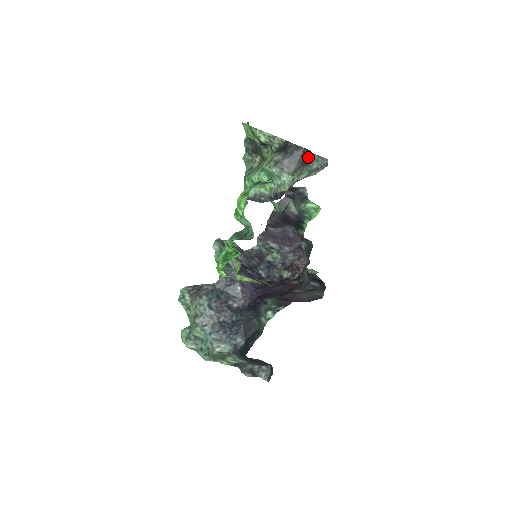
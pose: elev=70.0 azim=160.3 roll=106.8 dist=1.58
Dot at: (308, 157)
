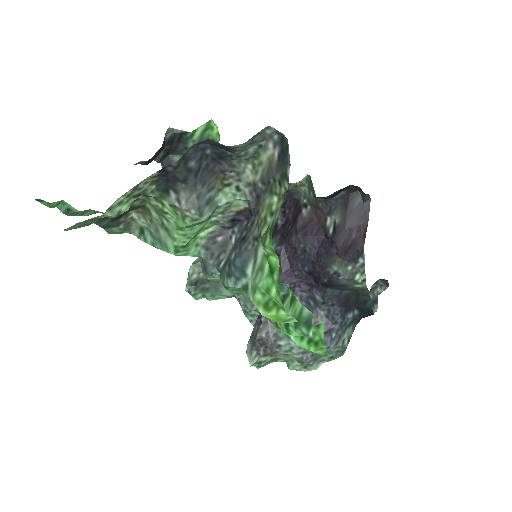
Dot at: (221, 149)
